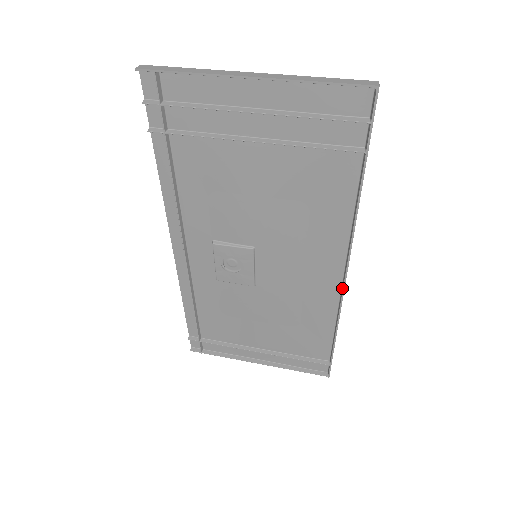
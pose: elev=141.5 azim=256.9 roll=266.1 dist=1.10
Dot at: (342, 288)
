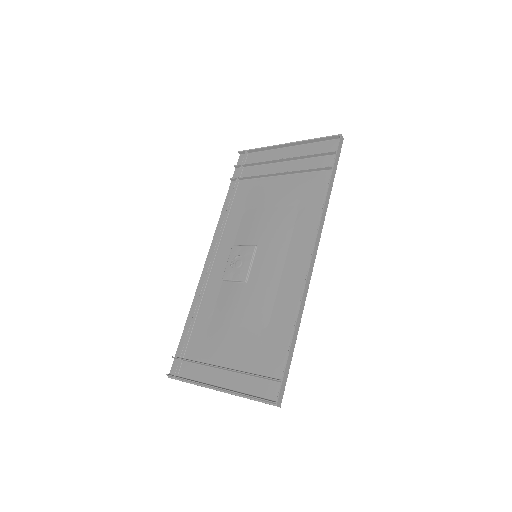
Dot at: (307, 273)
